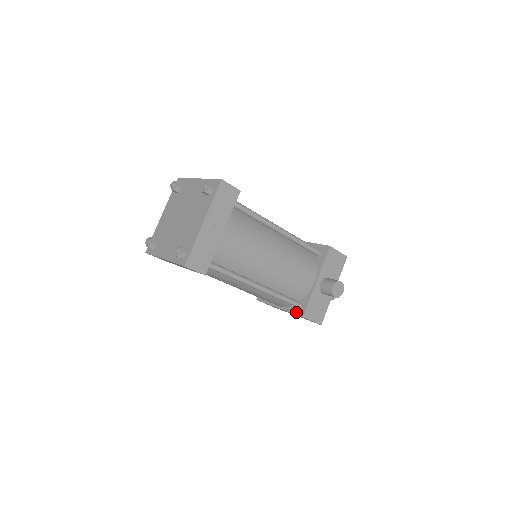
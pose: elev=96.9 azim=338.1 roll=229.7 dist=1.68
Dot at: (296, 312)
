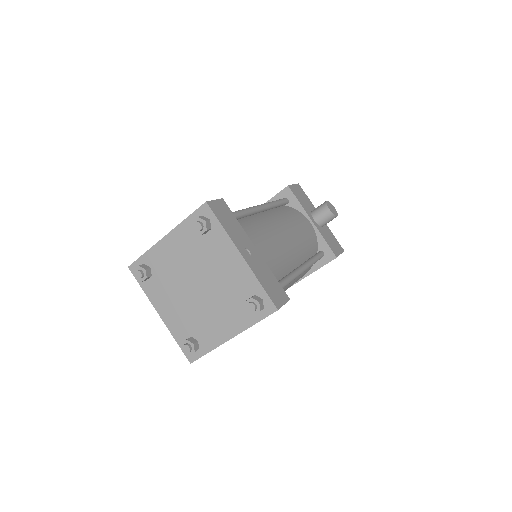
Dot at: (325, 262)
